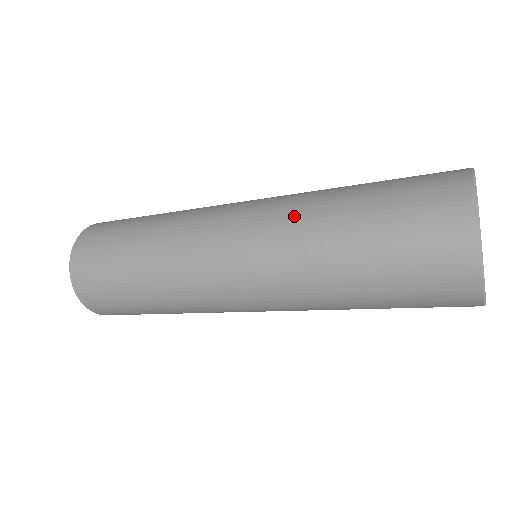
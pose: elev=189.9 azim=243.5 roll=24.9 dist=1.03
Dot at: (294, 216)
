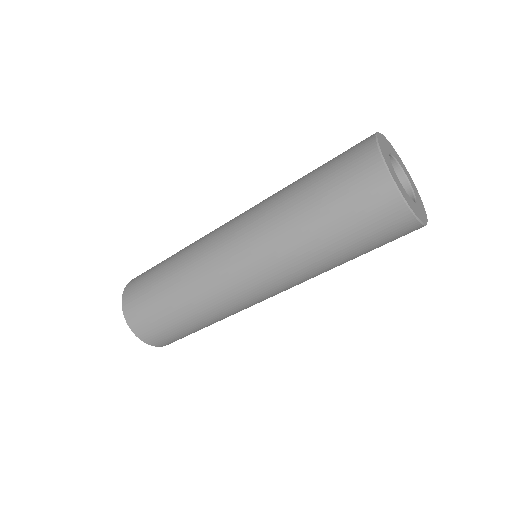
Dot at: (273, 234)
